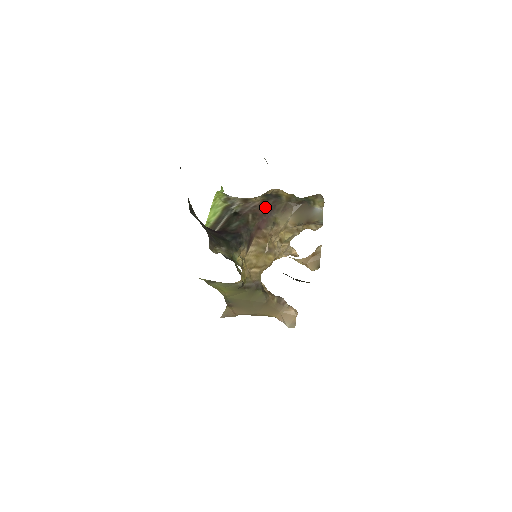
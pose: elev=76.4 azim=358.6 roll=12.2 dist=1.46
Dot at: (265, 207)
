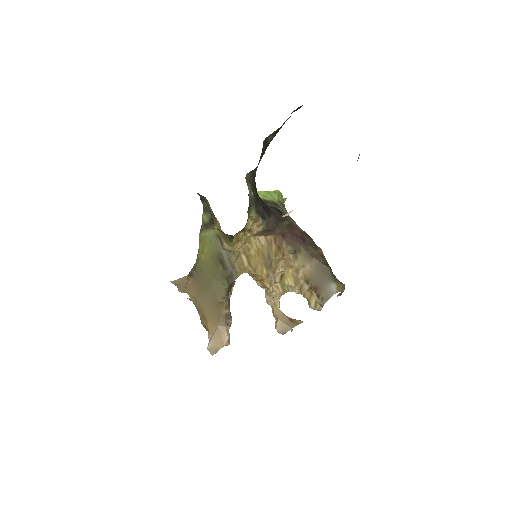
Dot at: (302, 235)
